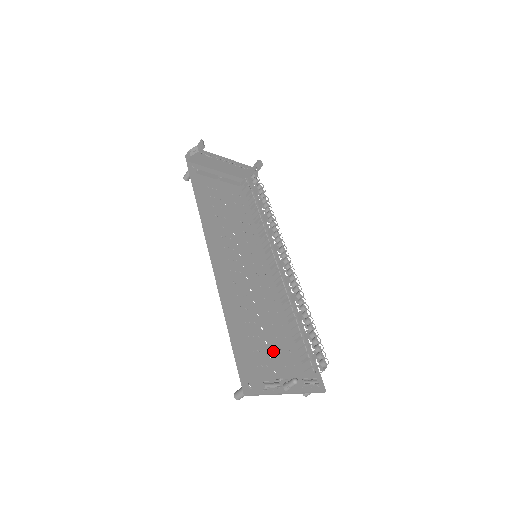
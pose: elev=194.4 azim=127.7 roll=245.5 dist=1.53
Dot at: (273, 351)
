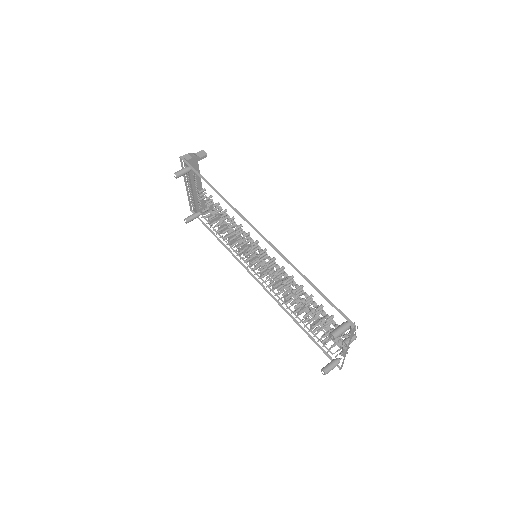
Dot at: occluded
